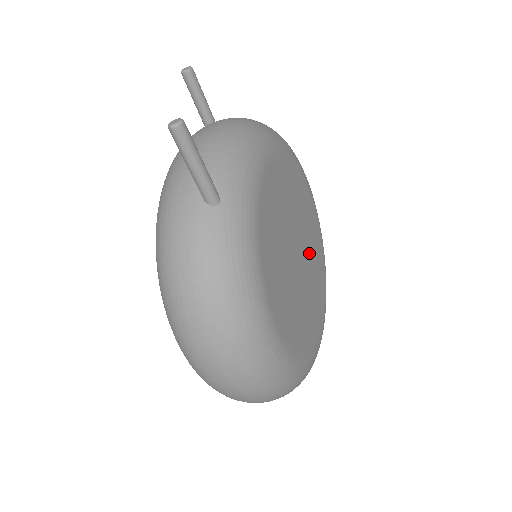
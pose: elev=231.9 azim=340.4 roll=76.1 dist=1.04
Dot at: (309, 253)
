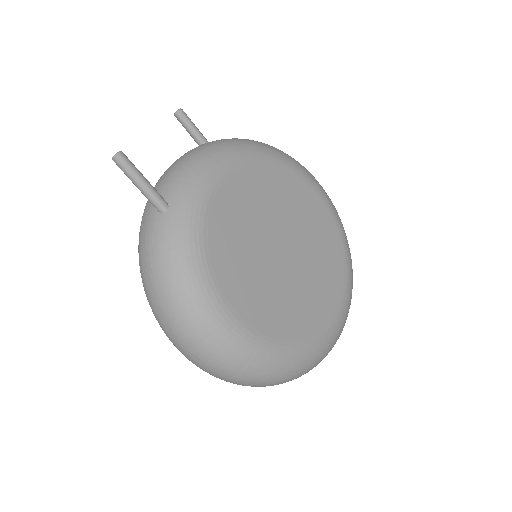
Dot at: (309, 249)
